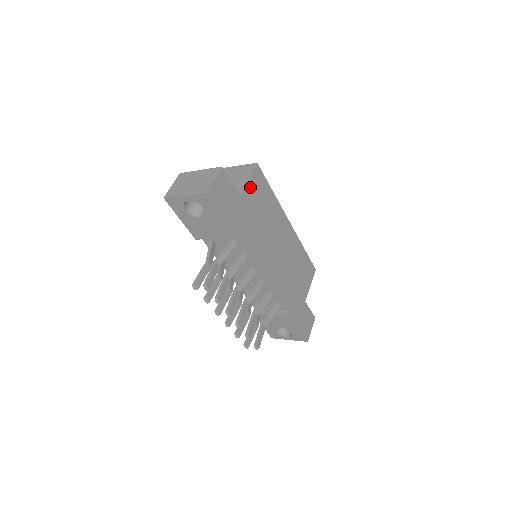
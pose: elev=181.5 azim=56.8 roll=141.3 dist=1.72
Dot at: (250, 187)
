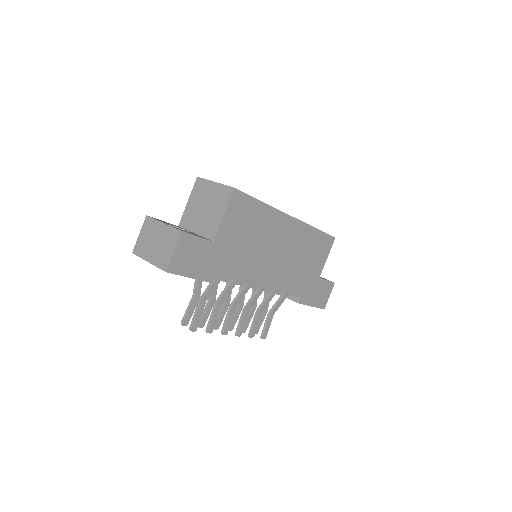
Dot at: (227, 222)
